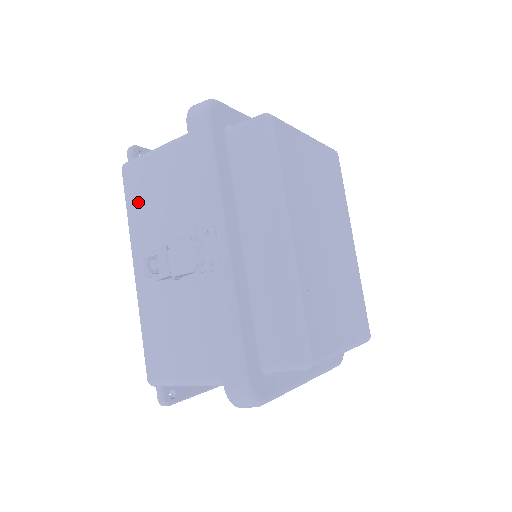
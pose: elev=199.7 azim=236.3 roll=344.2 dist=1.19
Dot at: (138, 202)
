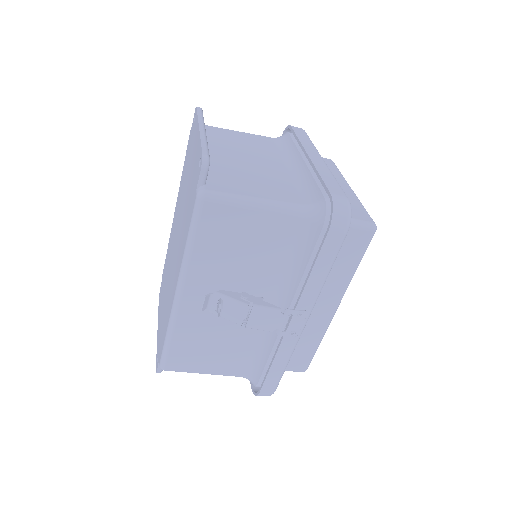
Dot at: (213, 243)
